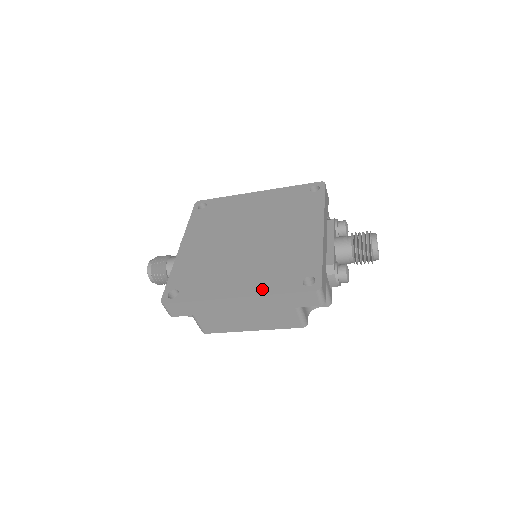
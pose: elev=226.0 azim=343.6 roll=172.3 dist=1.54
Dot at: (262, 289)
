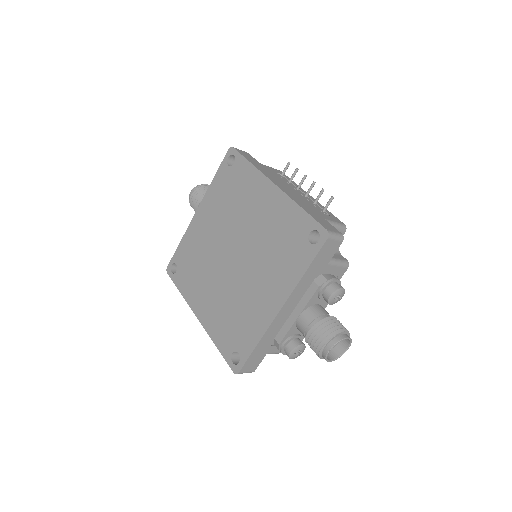
Dot at: (211, 329)
